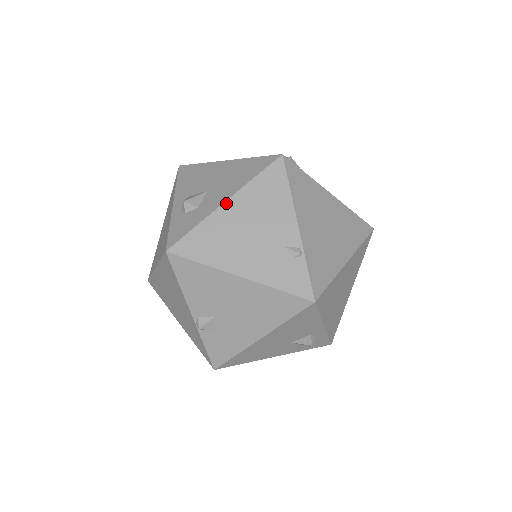
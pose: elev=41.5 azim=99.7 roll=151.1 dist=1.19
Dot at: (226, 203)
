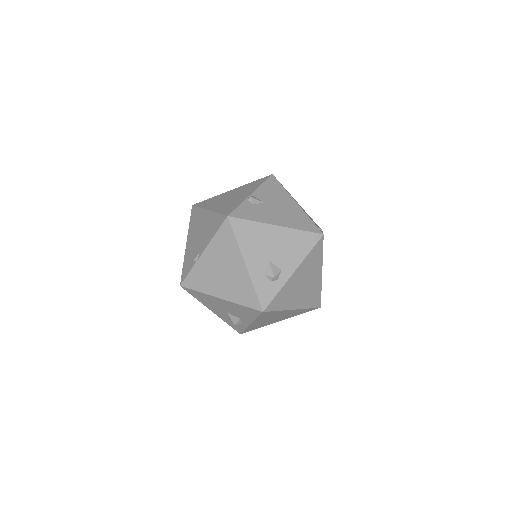
Dot at: occluded
